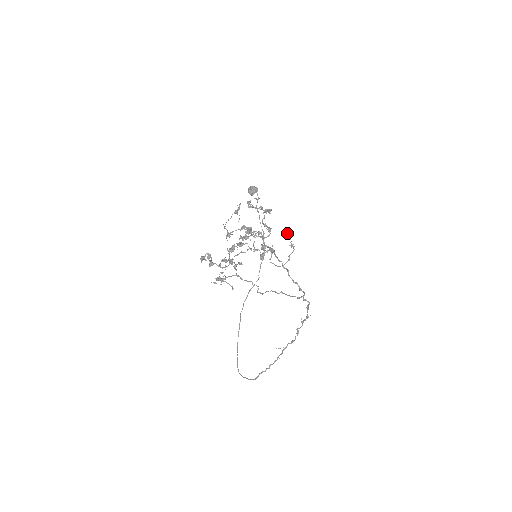
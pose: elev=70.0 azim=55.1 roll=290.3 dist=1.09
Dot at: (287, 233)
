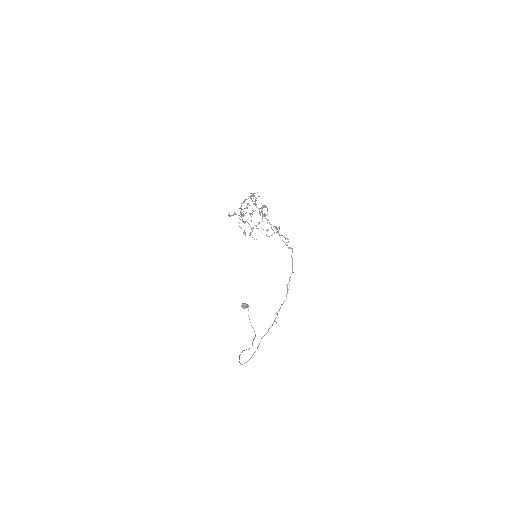
Dot at: (275, 226)
